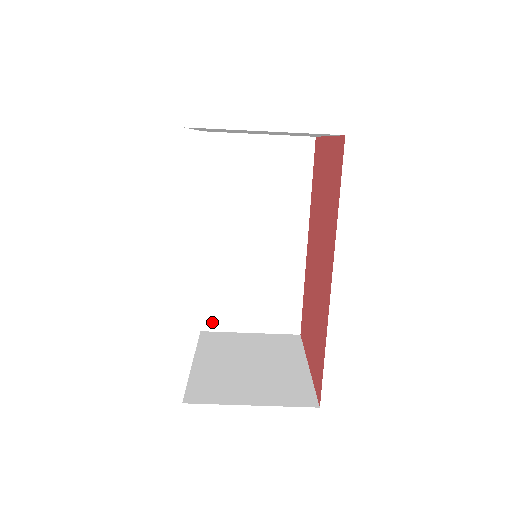
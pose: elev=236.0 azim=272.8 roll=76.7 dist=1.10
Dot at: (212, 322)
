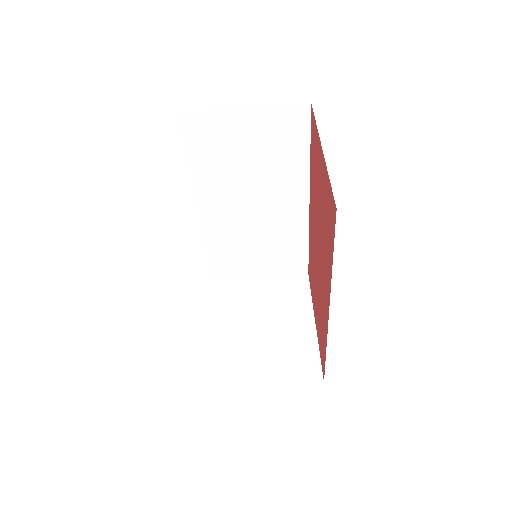
Dot at: (224, 273)
